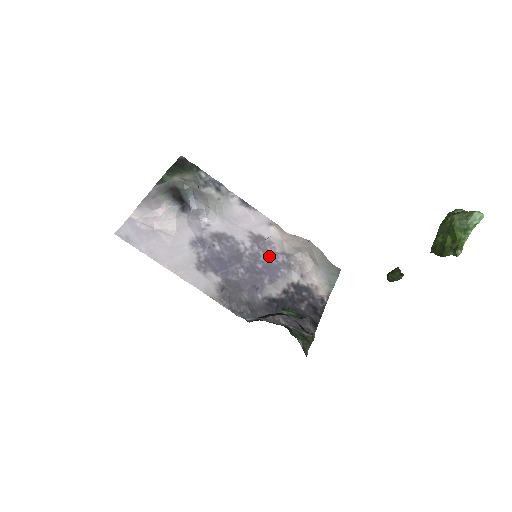
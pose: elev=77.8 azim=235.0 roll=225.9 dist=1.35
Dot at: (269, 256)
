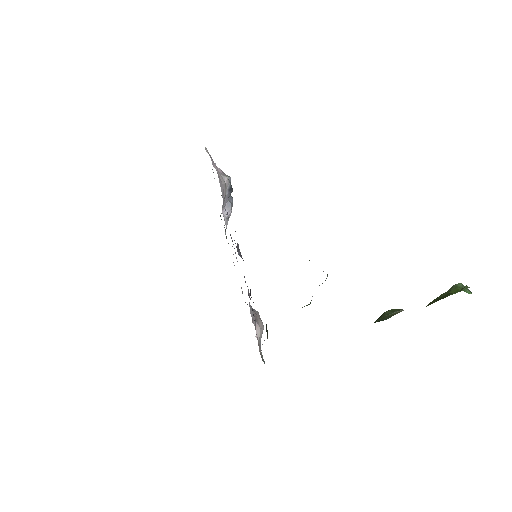
Dot at: occluded
